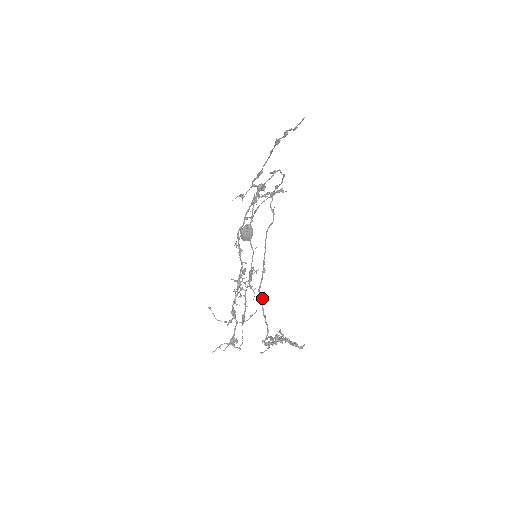
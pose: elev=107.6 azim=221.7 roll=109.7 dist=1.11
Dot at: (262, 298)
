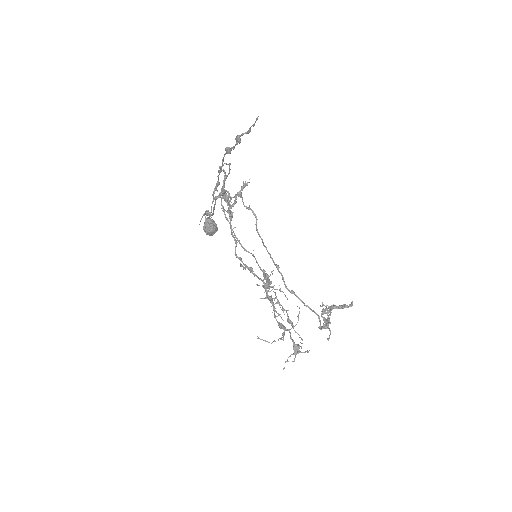
Dot at: (294, 292)
